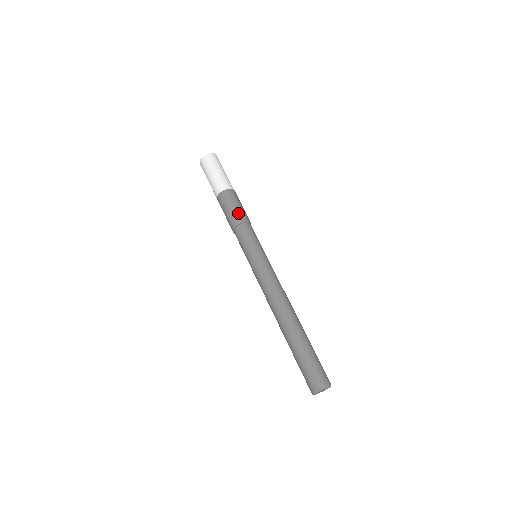
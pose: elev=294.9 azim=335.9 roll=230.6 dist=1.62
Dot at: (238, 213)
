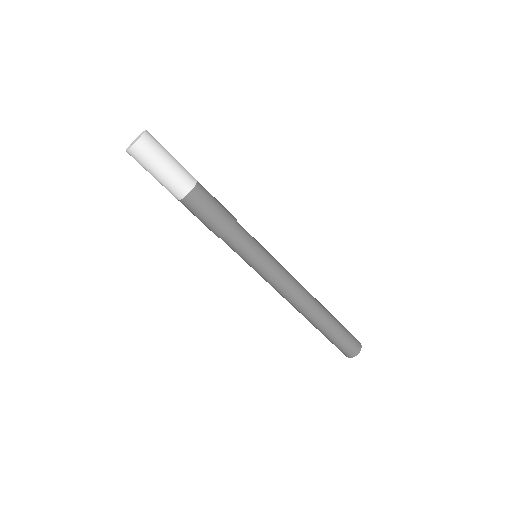
Dot at: (213, 226)
